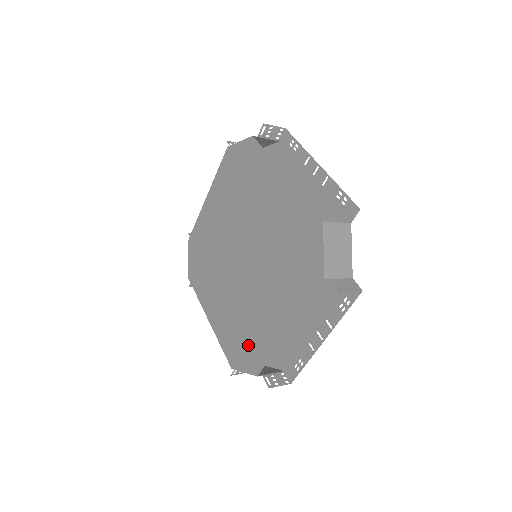
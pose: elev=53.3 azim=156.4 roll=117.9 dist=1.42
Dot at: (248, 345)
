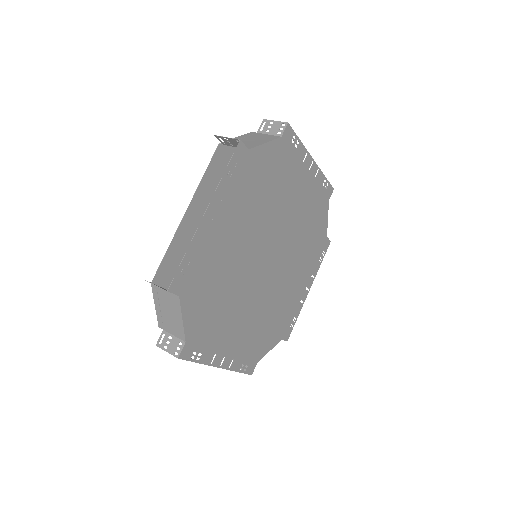
Dot at: occluded
